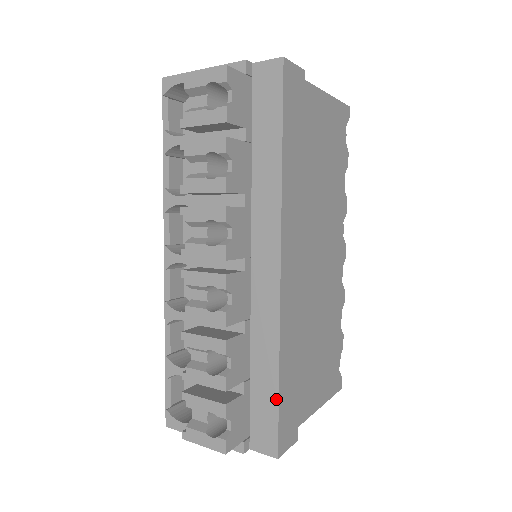
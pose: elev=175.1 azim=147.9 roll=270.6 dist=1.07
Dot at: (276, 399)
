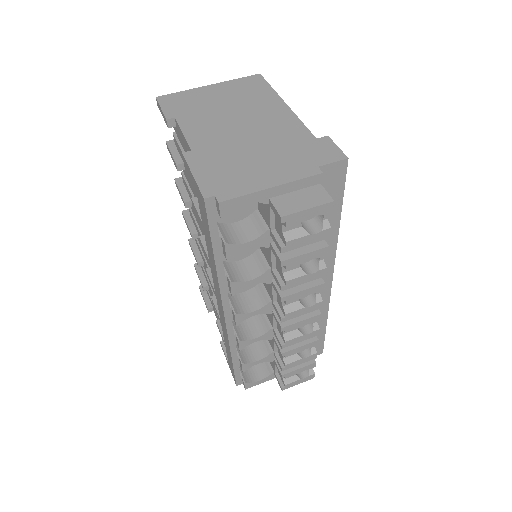
Dot at: (324, 334)
